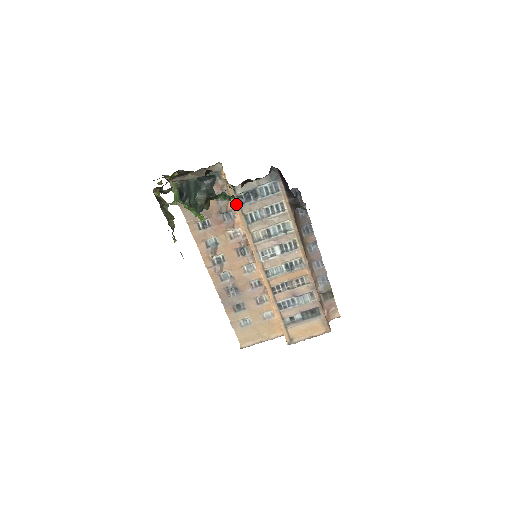
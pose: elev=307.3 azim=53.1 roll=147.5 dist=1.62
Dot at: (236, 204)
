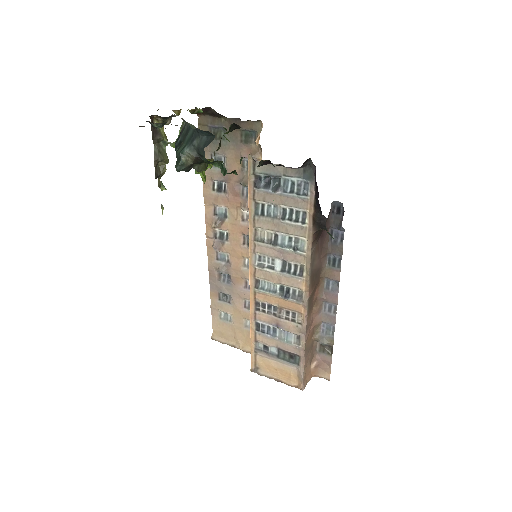
Dot at: (250, 183)
